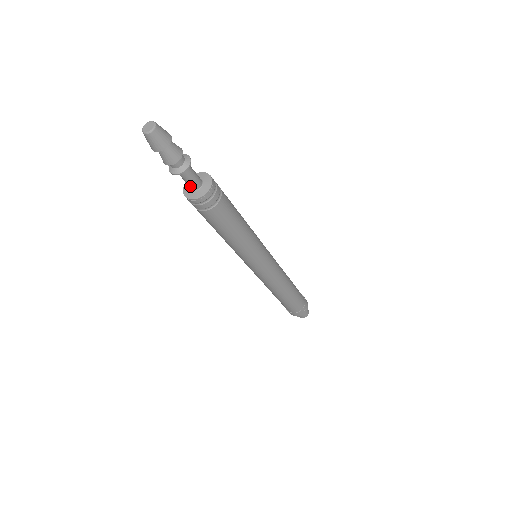
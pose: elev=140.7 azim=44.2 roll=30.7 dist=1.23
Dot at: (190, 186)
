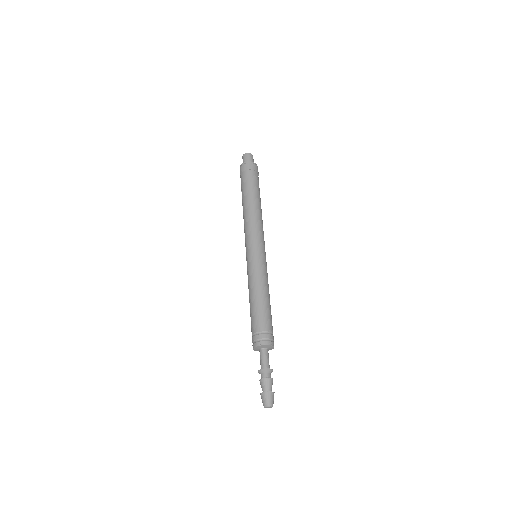
Dot at: occluded
